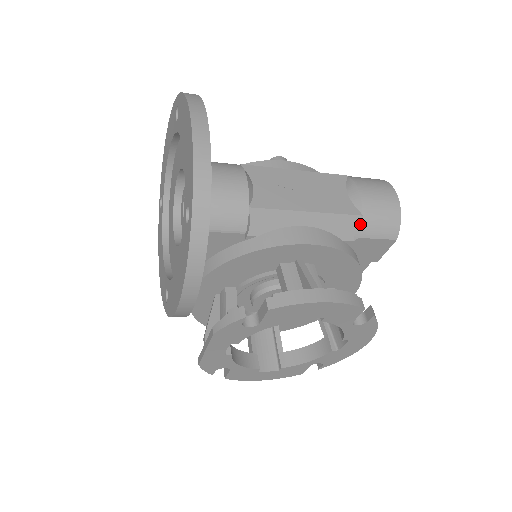
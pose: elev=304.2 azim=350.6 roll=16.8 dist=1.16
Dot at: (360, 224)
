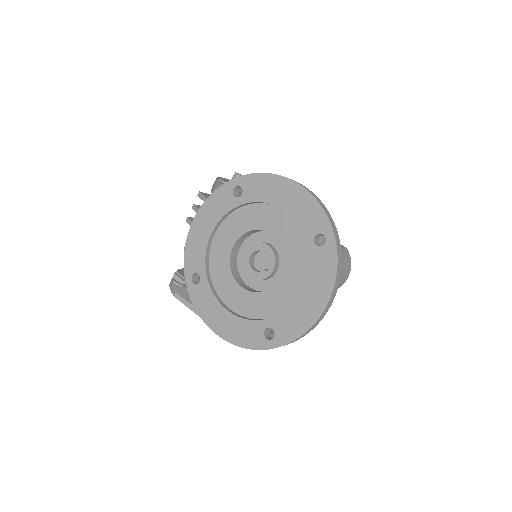
Dot at: occluded
